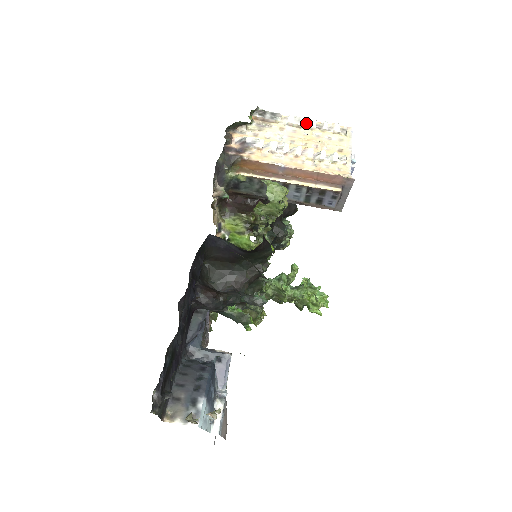
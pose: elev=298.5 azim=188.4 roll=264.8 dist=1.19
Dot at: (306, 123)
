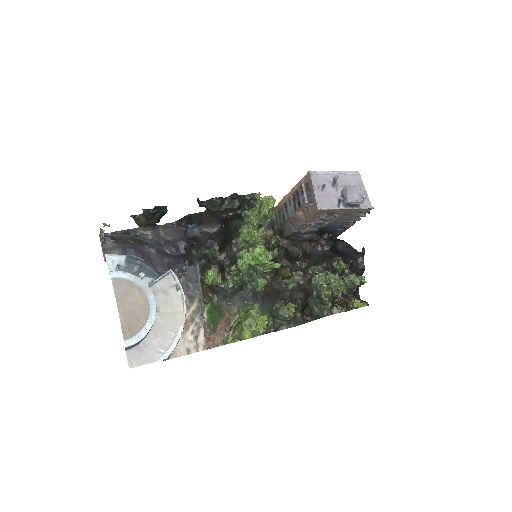
Dot at: occluded
